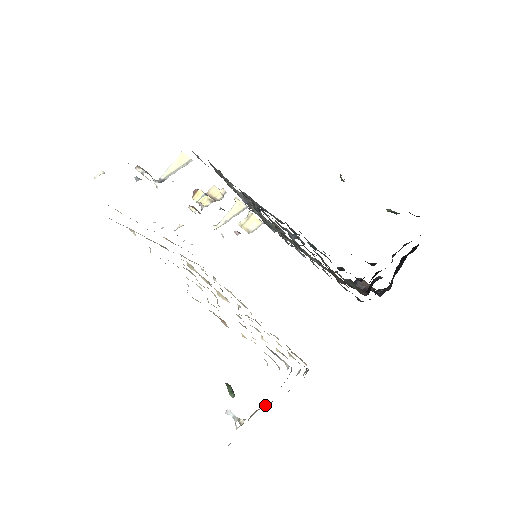
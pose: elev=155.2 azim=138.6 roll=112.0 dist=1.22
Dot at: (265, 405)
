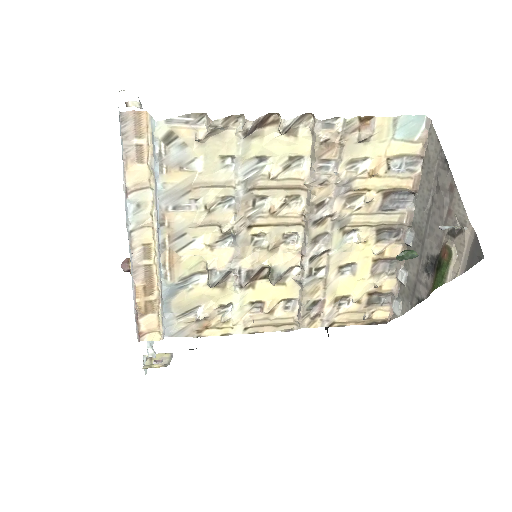
Dot at: (436, 259)
